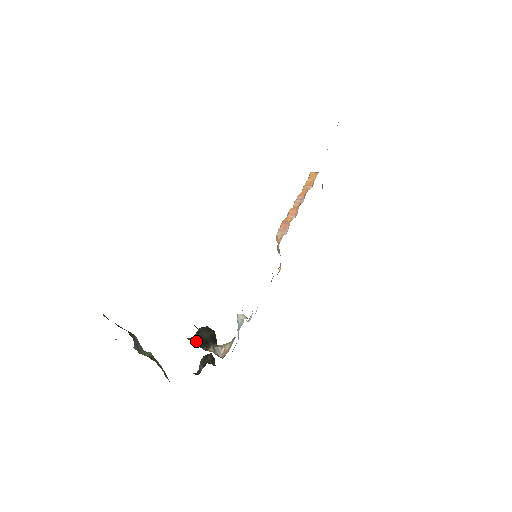
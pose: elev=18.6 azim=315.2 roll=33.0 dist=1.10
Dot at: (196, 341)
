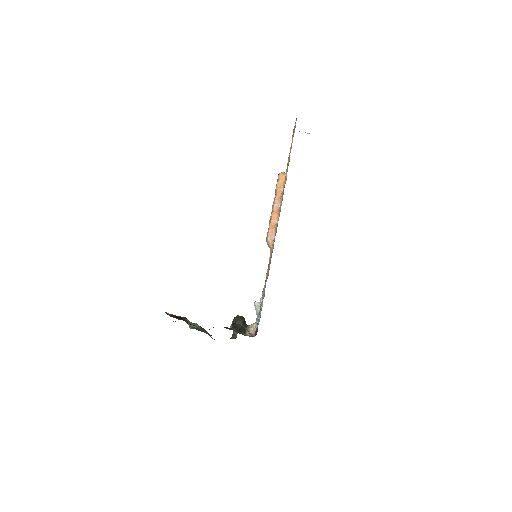
Dot at: (237, 329)
